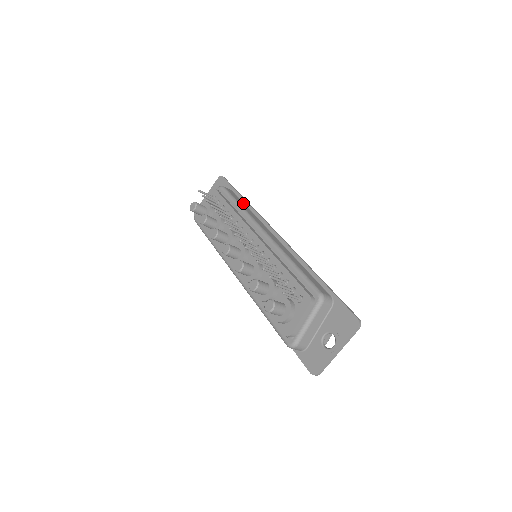
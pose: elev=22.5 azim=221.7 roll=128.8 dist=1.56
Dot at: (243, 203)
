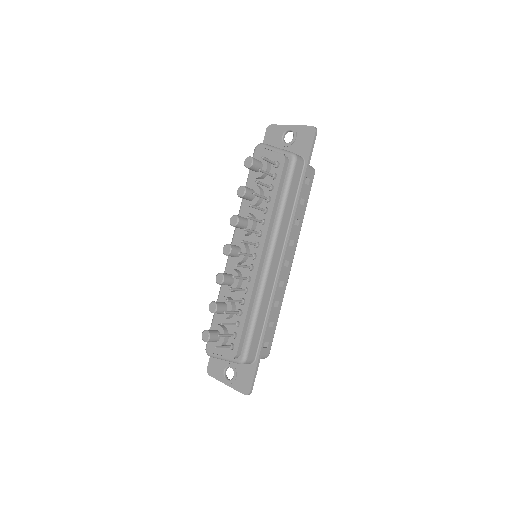
Dot at: (295, 195)
